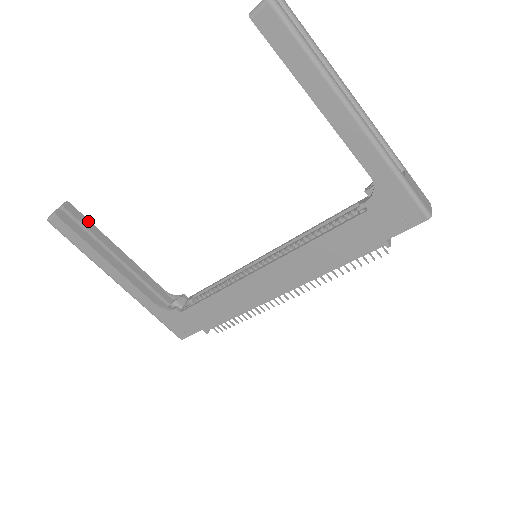
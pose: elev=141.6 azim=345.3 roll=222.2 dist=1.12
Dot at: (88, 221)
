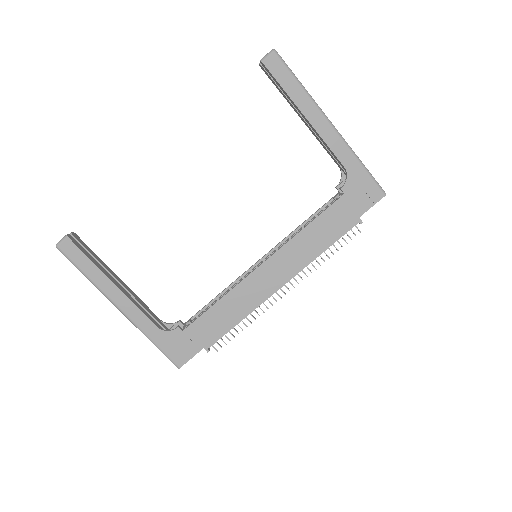
Dot at: (92, 251)
